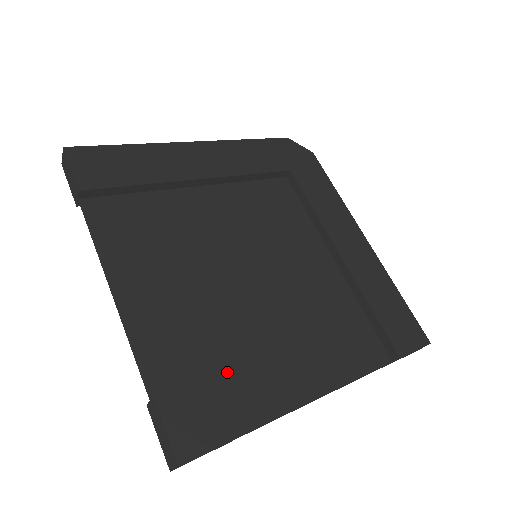
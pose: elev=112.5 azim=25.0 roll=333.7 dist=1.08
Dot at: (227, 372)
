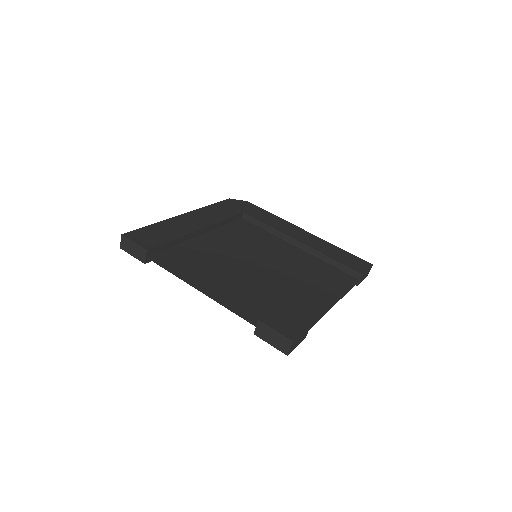
Dot at: (283, 306)
